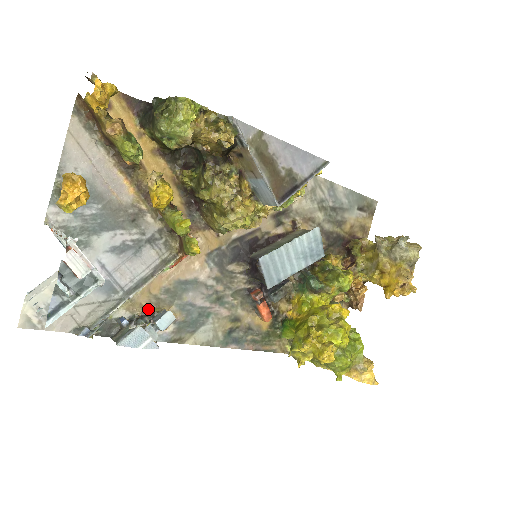
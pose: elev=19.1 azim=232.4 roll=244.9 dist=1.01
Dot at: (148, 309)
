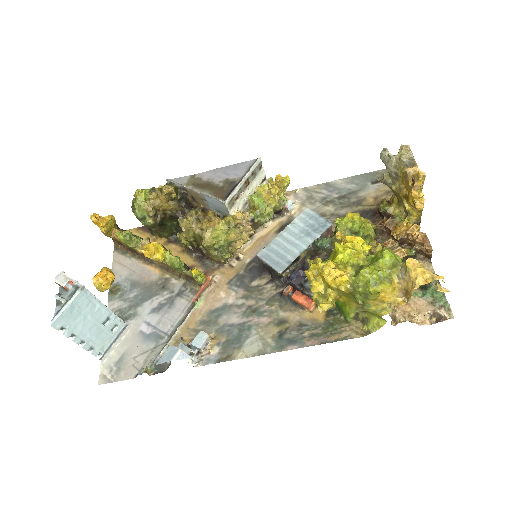
Dot at: (191, 341)
